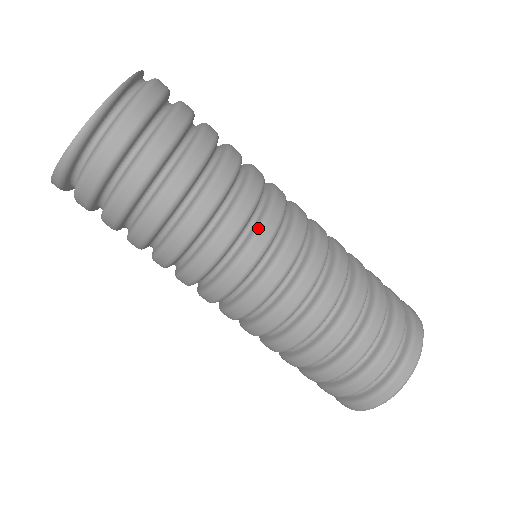
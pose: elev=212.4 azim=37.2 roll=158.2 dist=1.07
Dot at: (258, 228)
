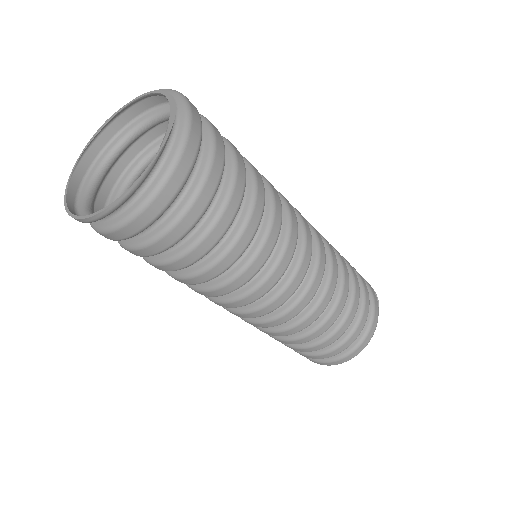
Dot at: (268, 275)
